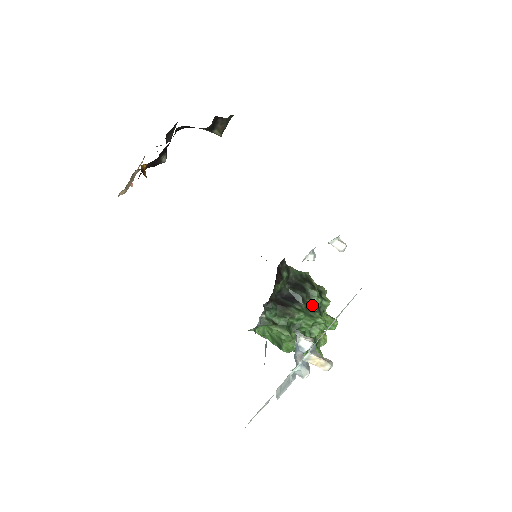
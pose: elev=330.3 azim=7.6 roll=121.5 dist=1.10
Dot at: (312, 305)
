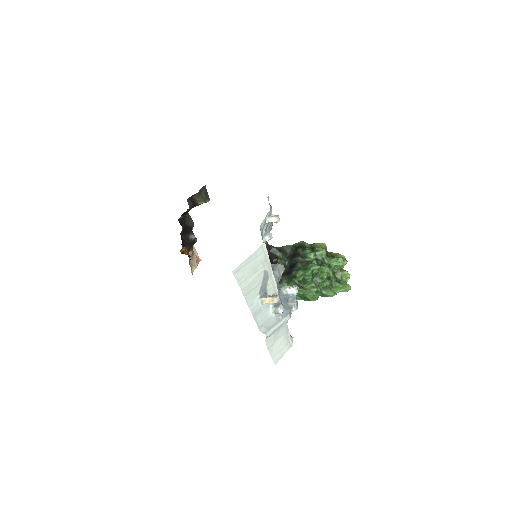
Dot at: (310, 260)
